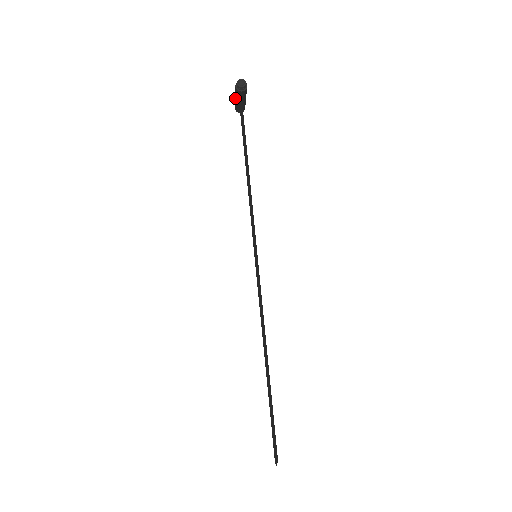
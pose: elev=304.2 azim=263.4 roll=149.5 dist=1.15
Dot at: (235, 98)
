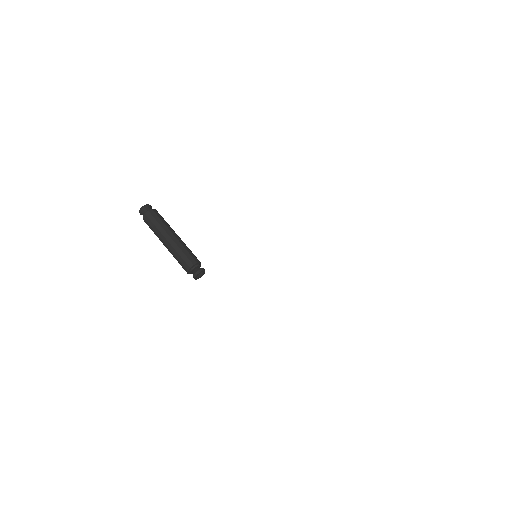
Dot at: (167, 248)
